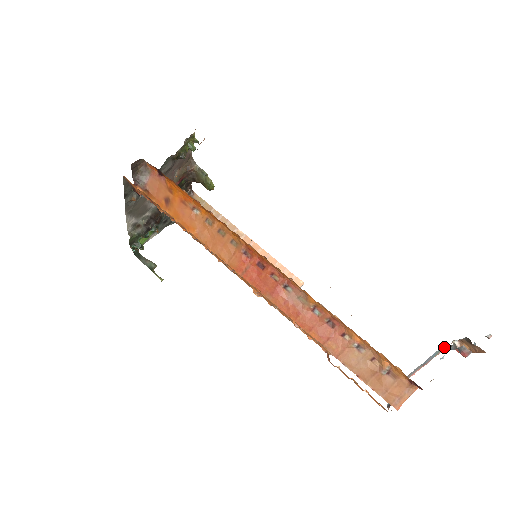
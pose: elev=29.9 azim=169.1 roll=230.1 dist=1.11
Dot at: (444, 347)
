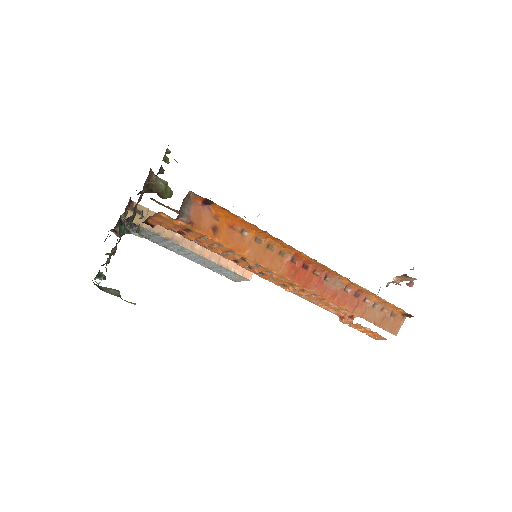
Dot at: (388, 284)
